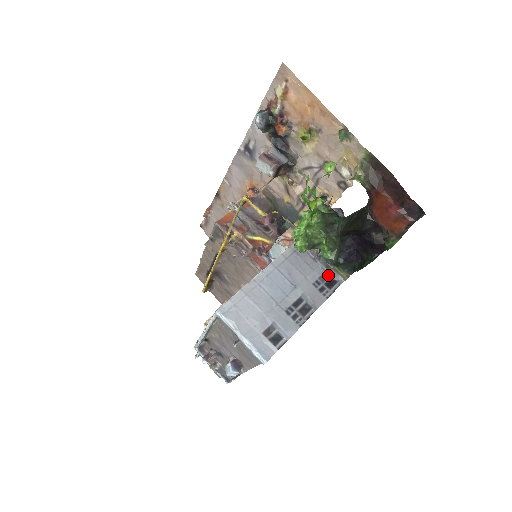
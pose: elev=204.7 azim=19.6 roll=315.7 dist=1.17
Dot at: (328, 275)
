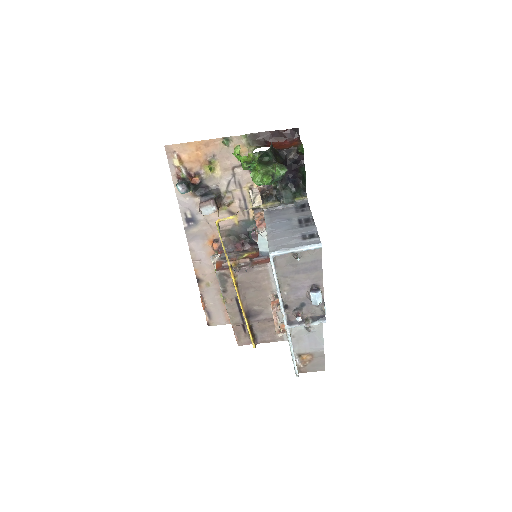
Dot at: (297, 206)
